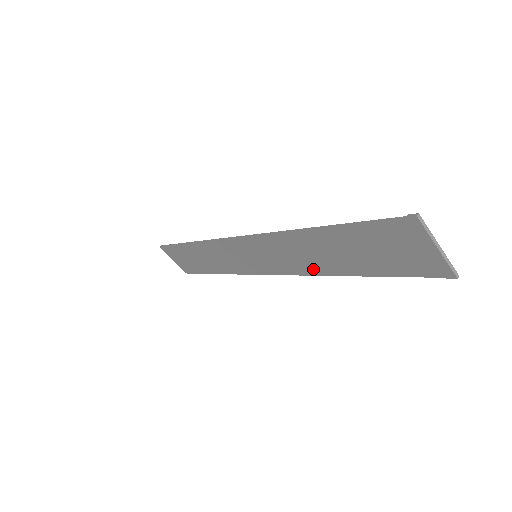
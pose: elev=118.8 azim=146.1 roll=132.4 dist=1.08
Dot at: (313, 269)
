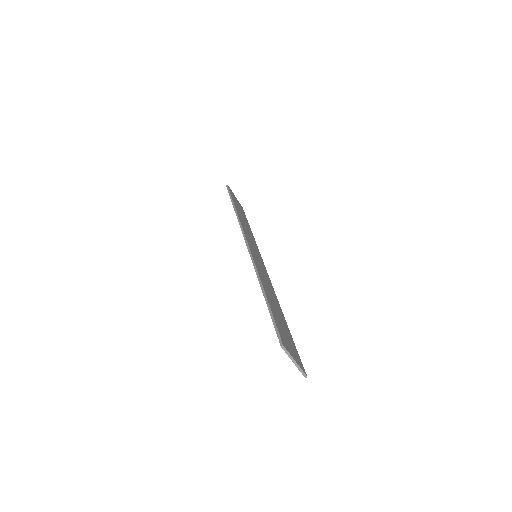
Dot at: occluded
